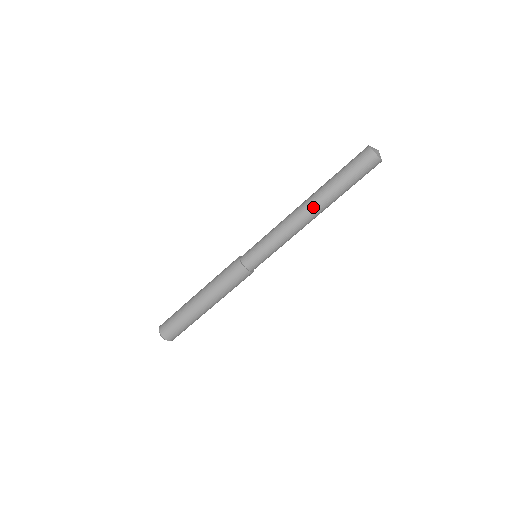
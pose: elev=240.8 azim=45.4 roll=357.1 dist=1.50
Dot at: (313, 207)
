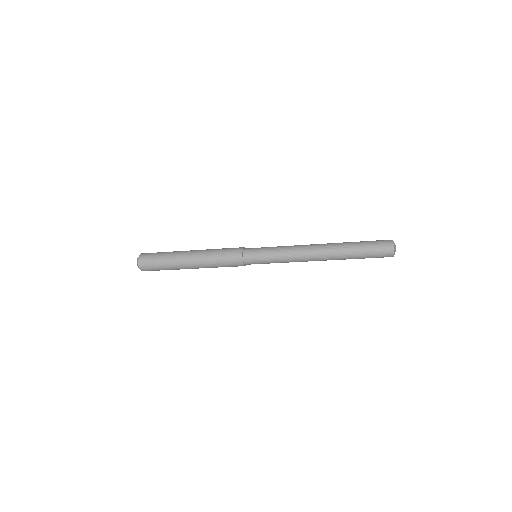
Dot at: (325, 257)
